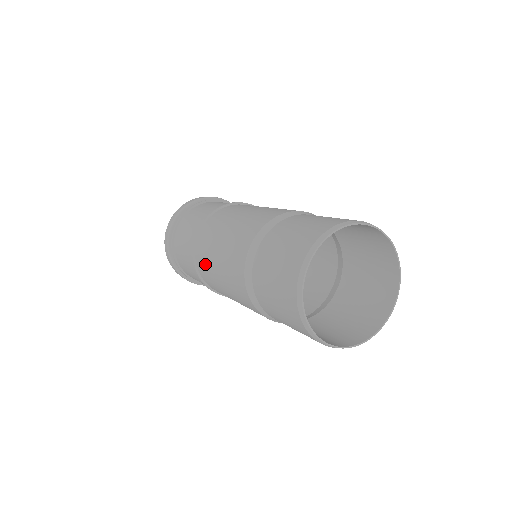
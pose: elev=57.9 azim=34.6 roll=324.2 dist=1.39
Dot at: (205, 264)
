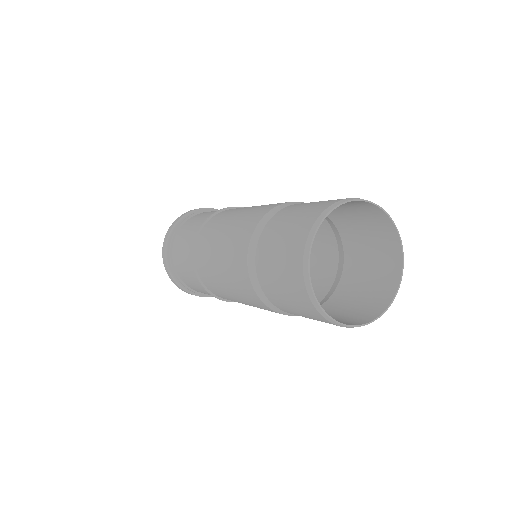
Dot at: (219, 293)
